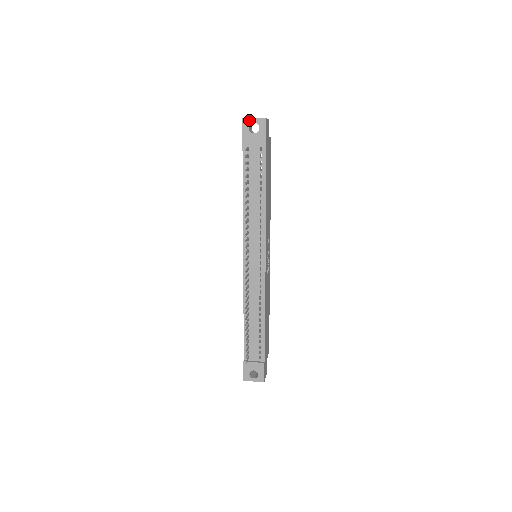
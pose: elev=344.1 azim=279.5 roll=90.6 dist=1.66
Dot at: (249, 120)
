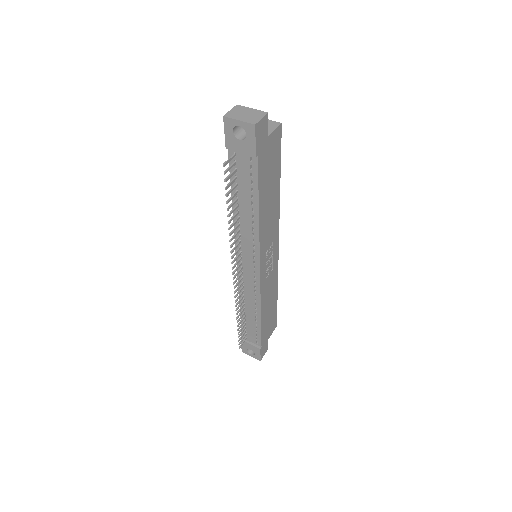
Dot at: (233, 121)
